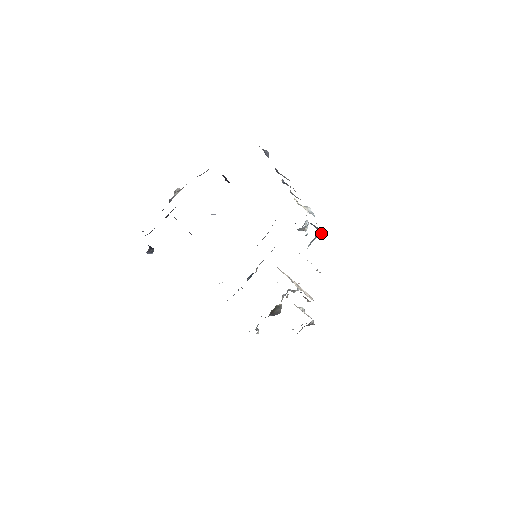
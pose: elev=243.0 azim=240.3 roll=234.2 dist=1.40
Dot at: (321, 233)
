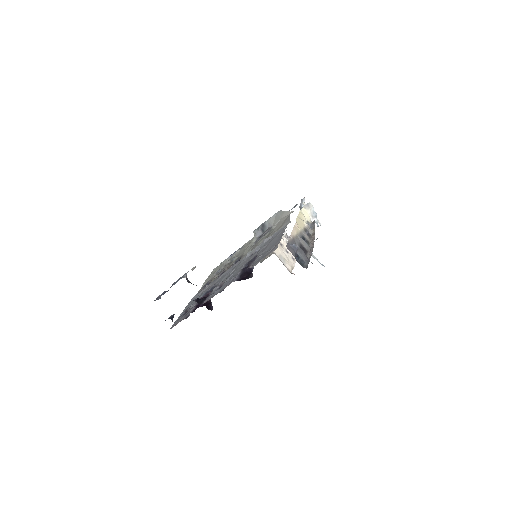
Dot at: occluded
